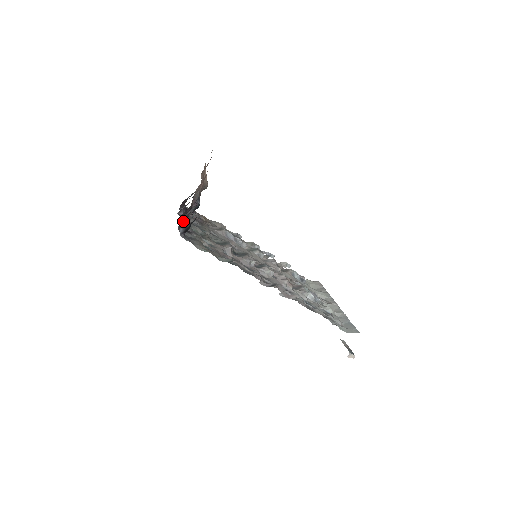
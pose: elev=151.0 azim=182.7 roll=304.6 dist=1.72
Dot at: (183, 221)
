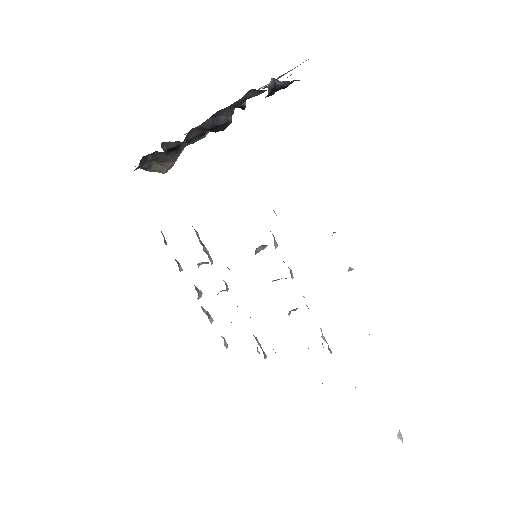
Dot at: occluded
